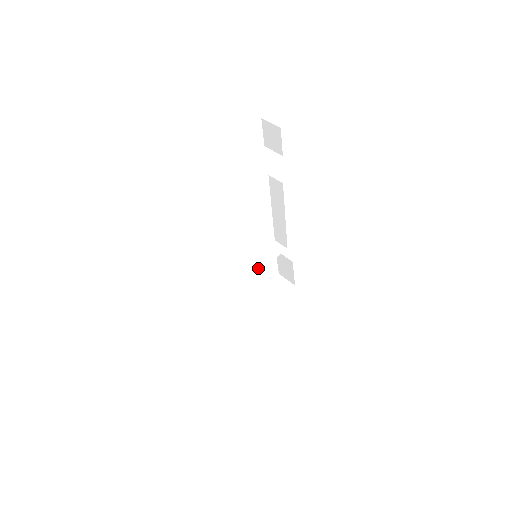
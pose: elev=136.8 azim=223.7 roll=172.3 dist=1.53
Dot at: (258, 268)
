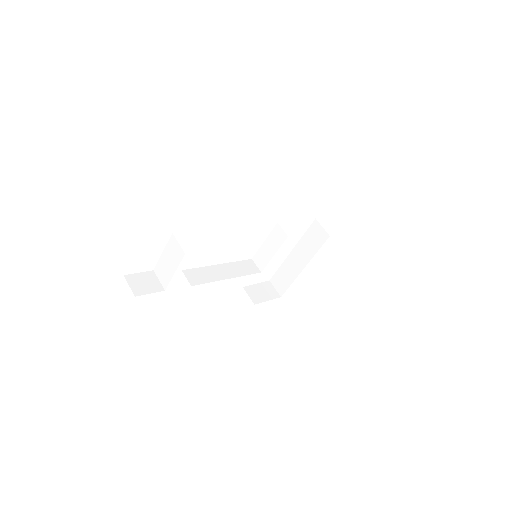
Dot at: (266, 260)
